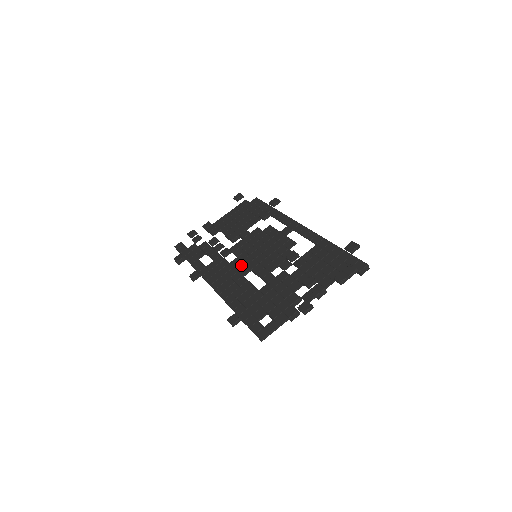
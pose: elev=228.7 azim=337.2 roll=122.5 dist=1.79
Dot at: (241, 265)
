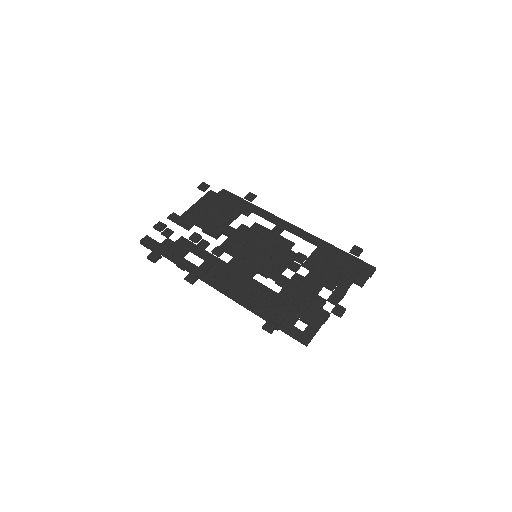
Dot at: (244, 266)
